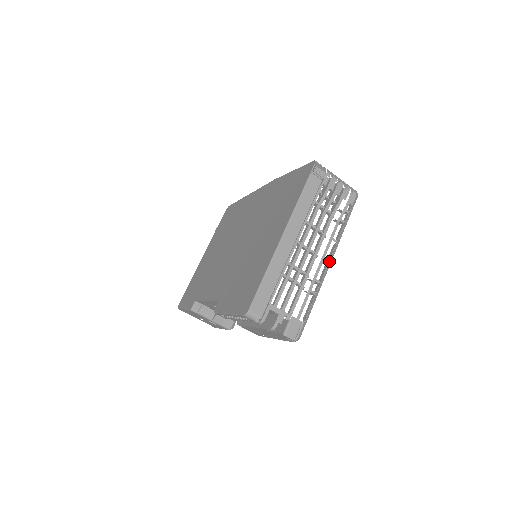
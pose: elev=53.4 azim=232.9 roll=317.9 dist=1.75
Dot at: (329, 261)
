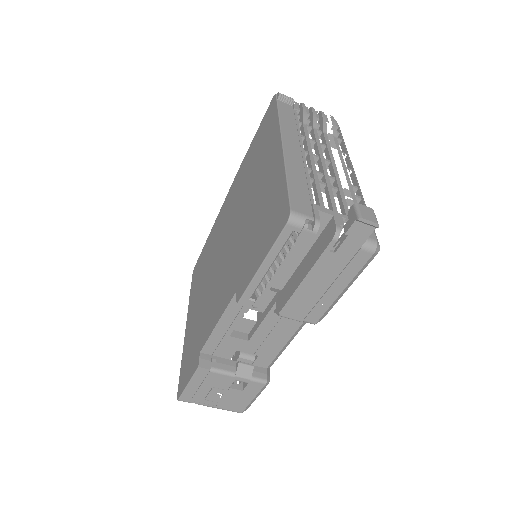
Dot at: (352, 169)
